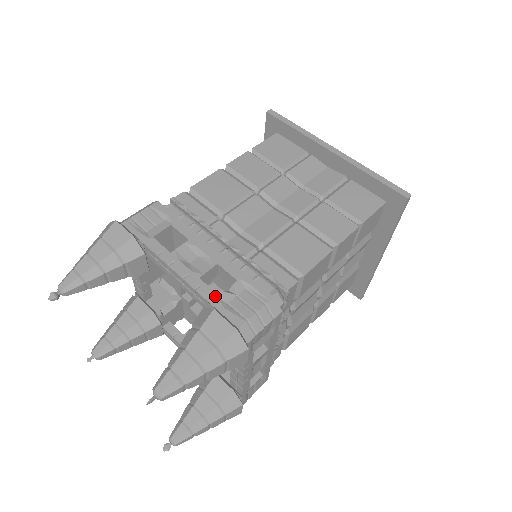
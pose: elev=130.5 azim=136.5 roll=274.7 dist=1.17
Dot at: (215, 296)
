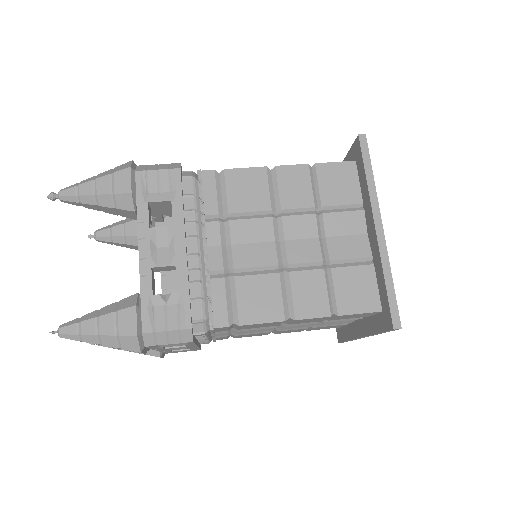
Dot at: (149, 293)
